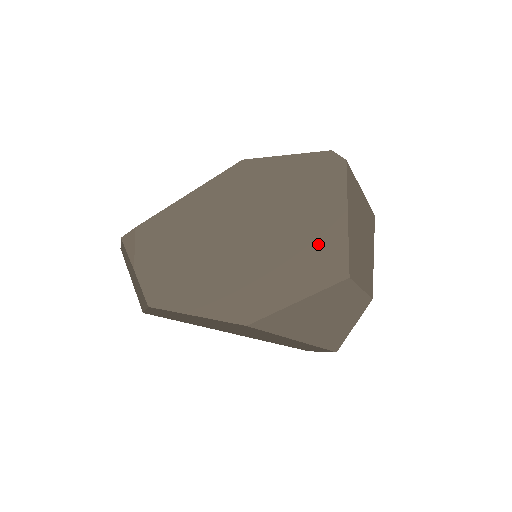
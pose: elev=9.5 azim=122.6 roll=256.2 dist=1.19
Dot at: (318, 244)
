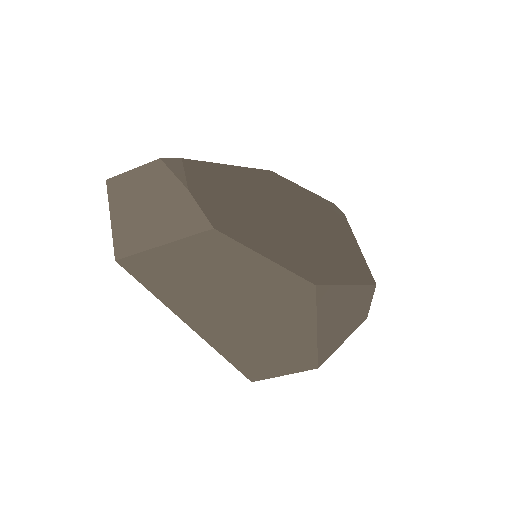
Dot at: (347, 253)
